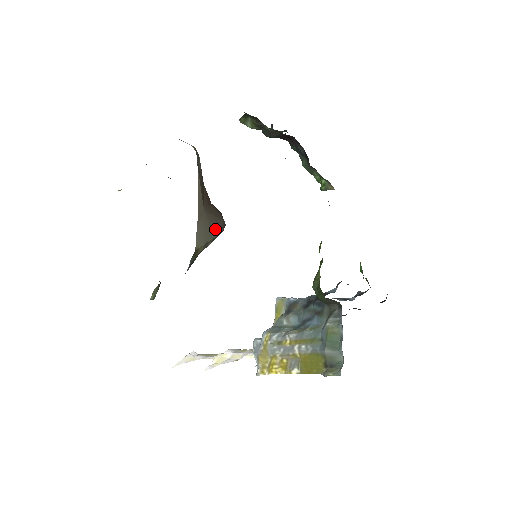
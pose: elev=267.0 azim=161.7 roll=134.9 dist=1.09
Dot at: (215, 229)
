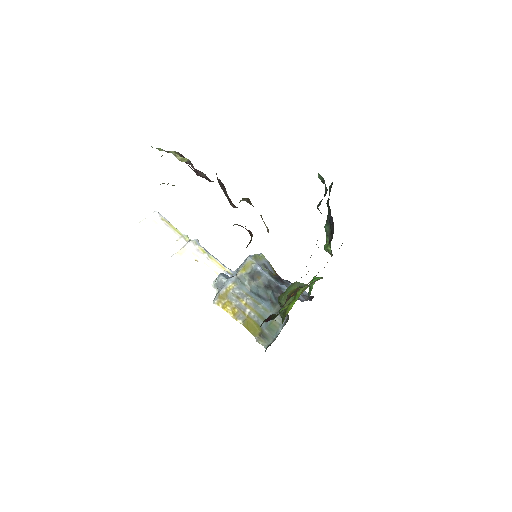
Dot at: occluded
